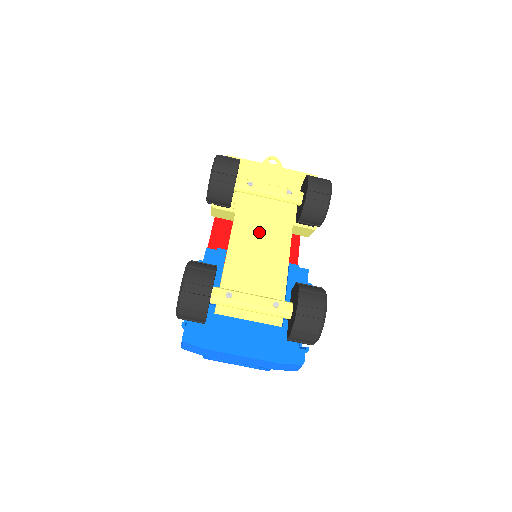
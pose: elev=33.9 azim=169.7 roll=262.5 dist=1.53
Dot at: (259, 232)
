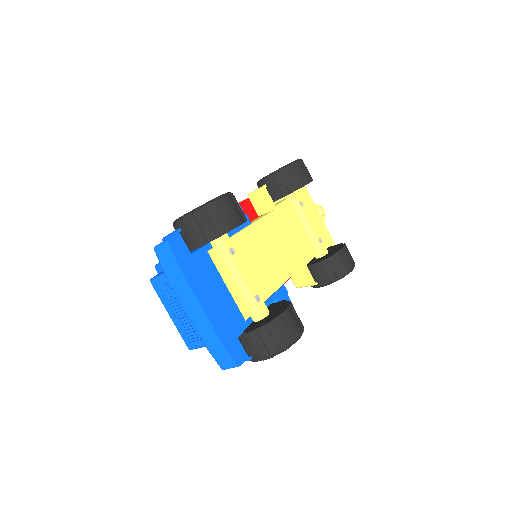
Dot at: (280, 240)
